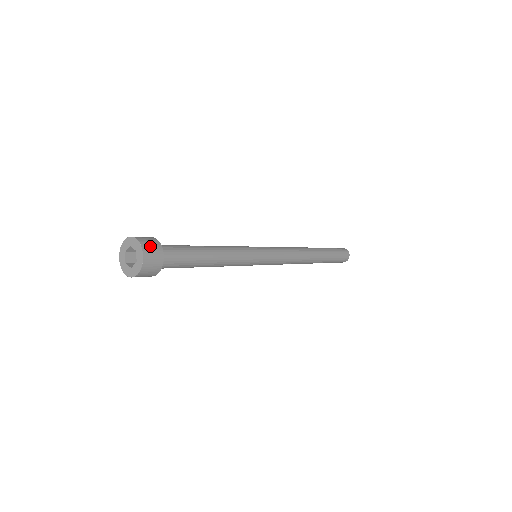
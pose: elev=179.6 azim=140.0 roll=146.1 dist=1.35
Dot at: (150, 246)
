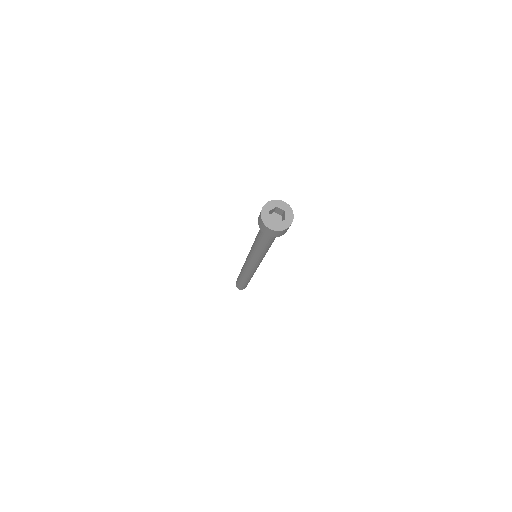
Dot at: occluded
